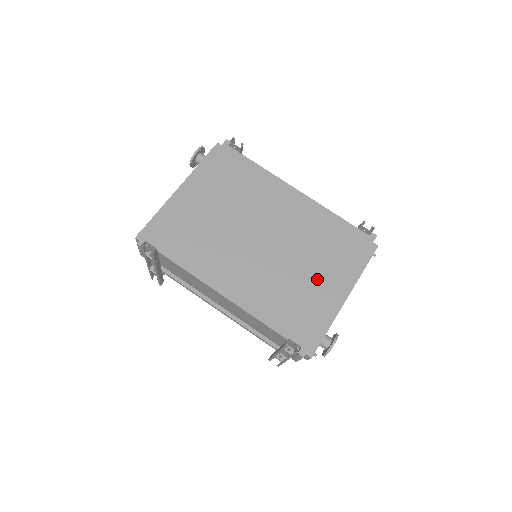
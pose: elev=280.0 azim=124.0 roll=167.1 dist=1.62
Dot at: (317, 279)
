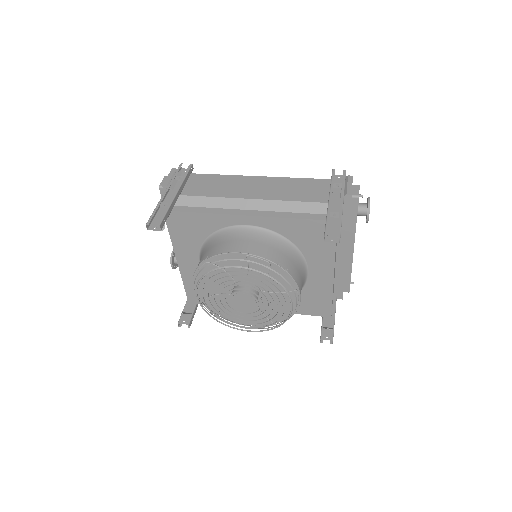
Dot at: occluded
